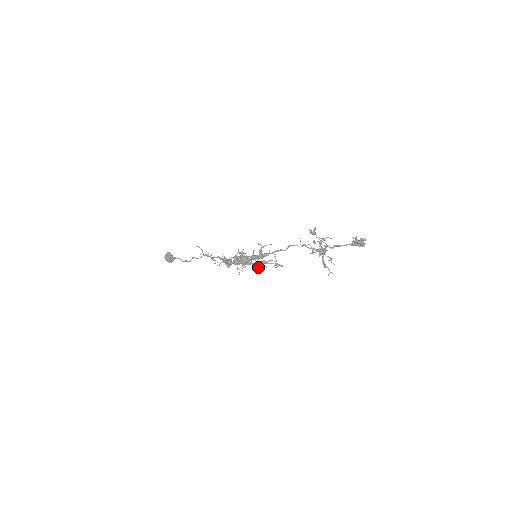
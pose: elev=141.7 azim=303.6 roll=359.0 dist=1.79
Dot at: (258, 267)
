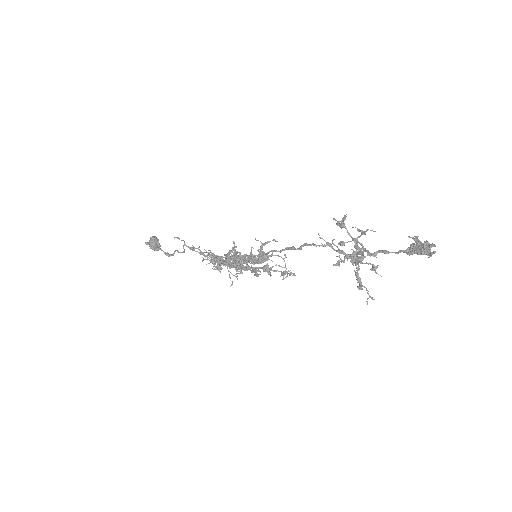
Dot at: (258, 274)
